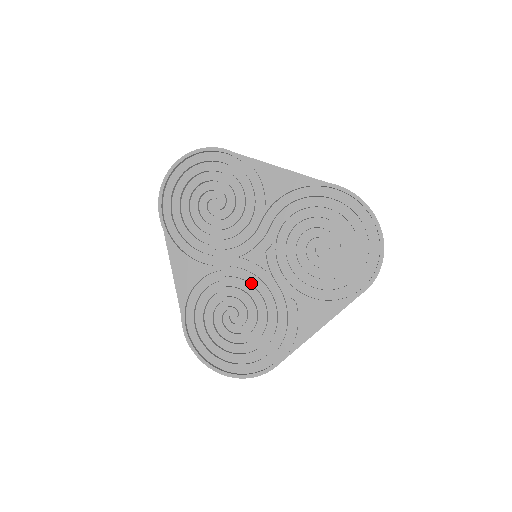
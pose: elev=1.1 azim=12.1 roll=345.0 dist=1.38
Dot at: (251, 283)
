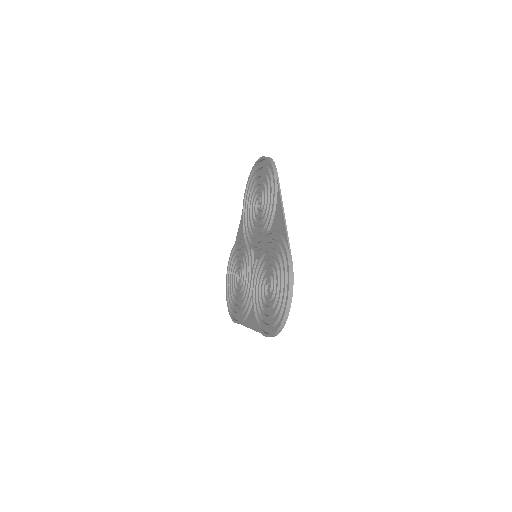
Dot at: occluded
